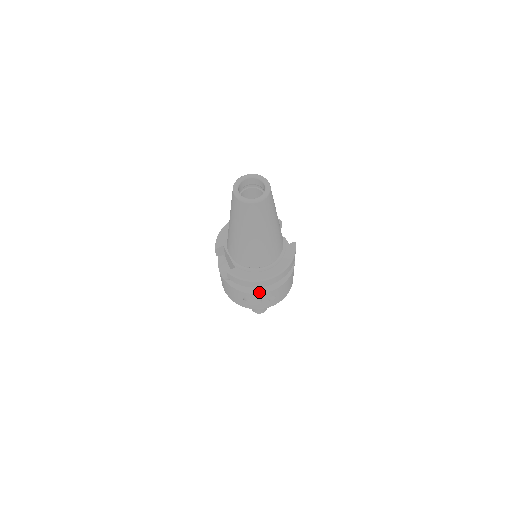
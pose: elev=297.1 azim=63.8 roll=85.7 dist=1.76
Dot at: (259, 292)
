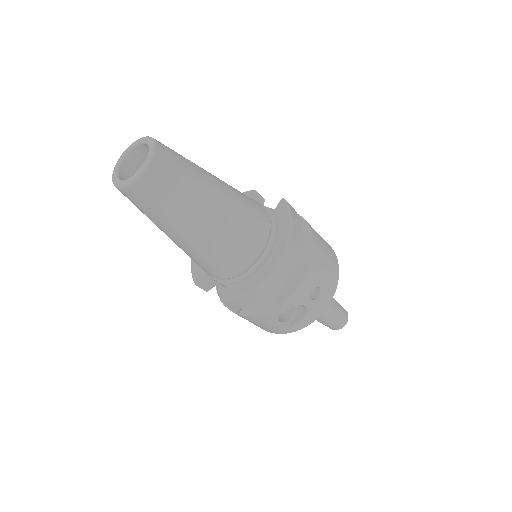
Dot at: (286, 297)
